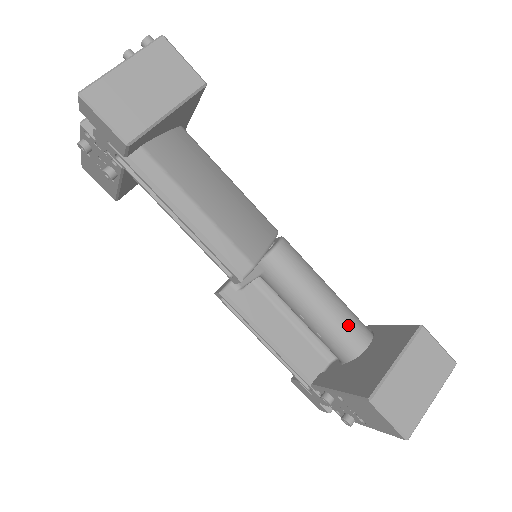
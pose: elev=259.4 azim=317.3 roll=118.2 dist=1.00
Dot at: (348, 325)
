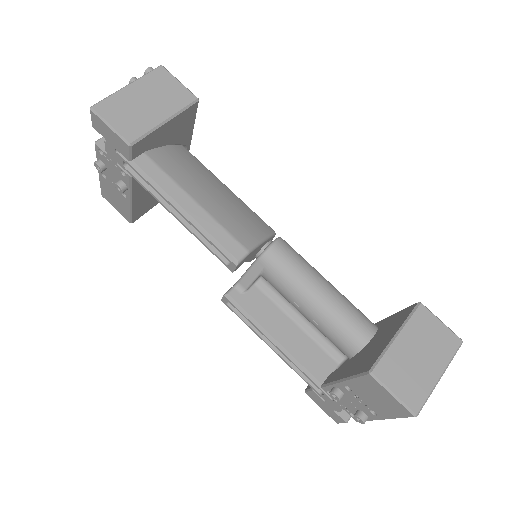
Dot at: (350, 316)
